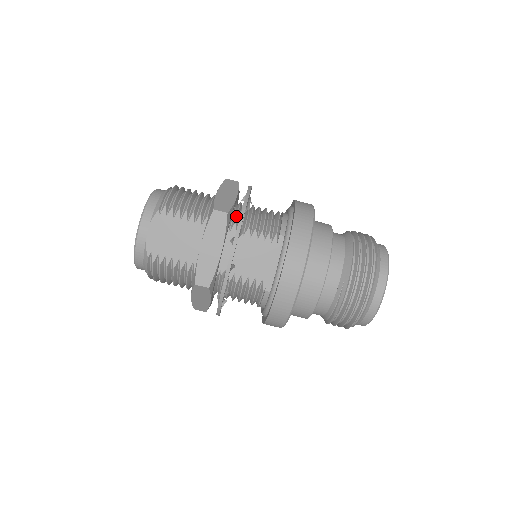
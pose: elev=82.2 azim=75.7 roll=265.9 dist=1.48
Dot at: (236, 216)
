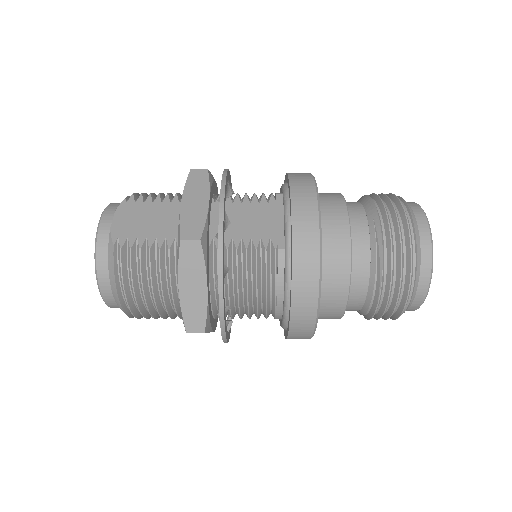
Dot at: occluded
